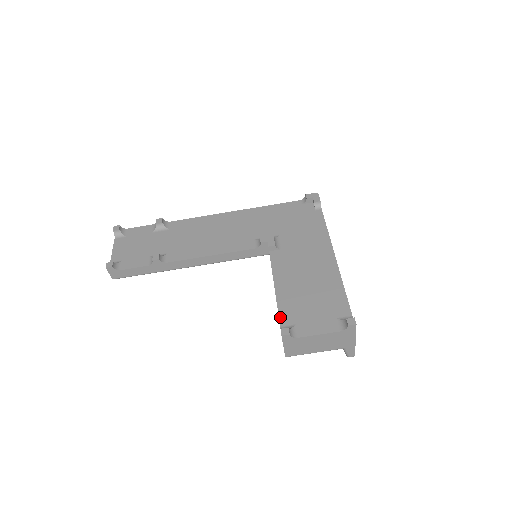
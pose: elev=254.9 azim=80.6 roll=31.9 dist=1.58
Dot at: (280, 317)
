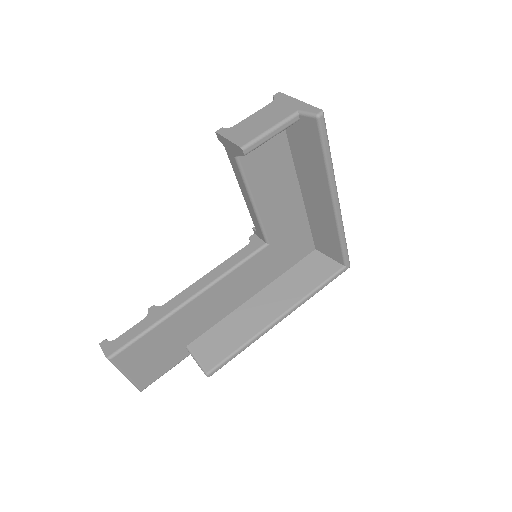
Dot at: (230, 159)
